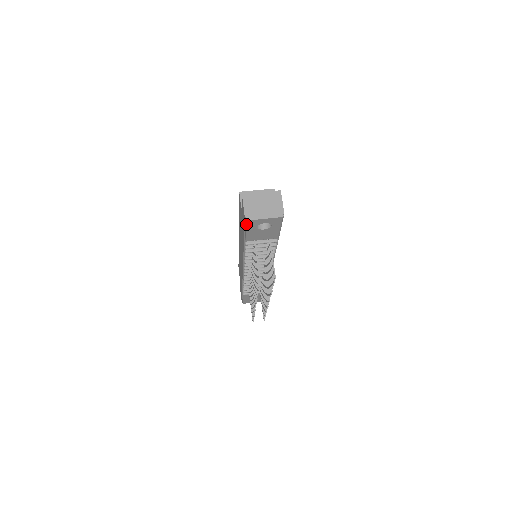
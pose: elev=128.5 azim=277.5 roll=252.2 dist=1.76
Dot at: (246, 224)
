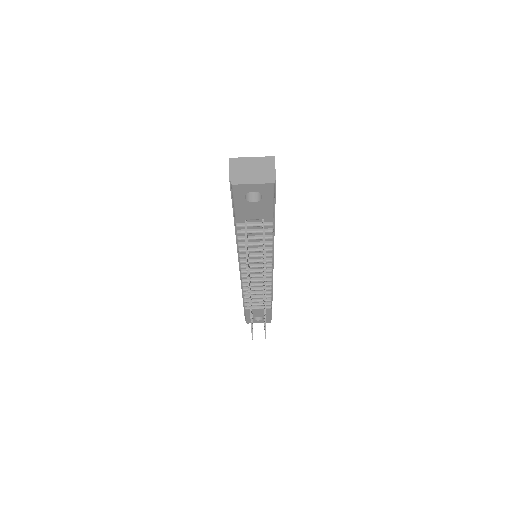
Dot at: (232, 191)
